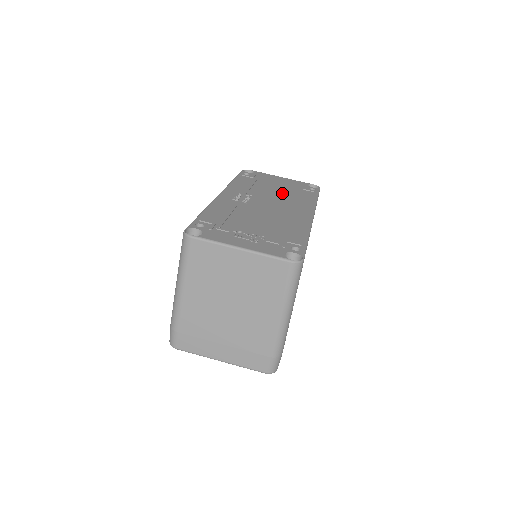
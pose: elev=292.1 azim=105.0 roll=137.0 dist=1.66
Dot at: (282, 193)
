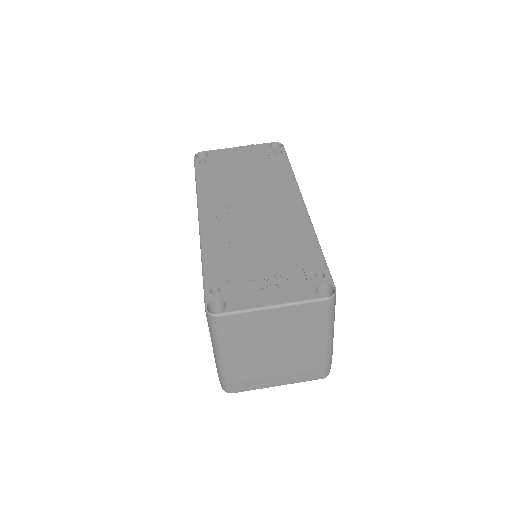
Dot at: (255, 179)
